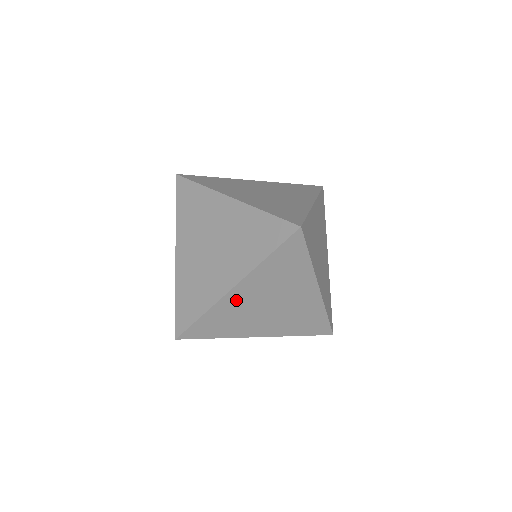
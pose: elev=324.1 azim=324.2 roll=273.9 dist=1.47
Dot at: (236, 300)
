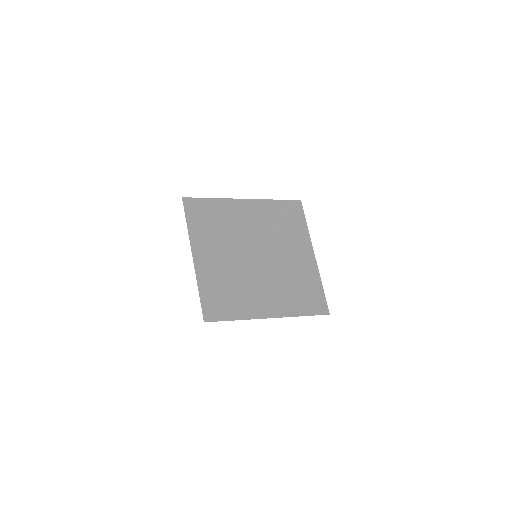
Dot at: occluded
